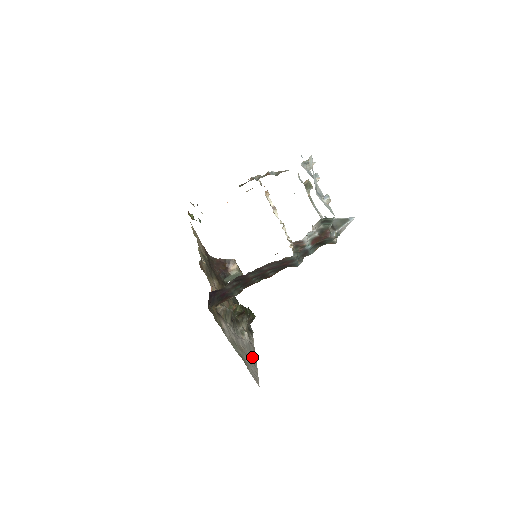
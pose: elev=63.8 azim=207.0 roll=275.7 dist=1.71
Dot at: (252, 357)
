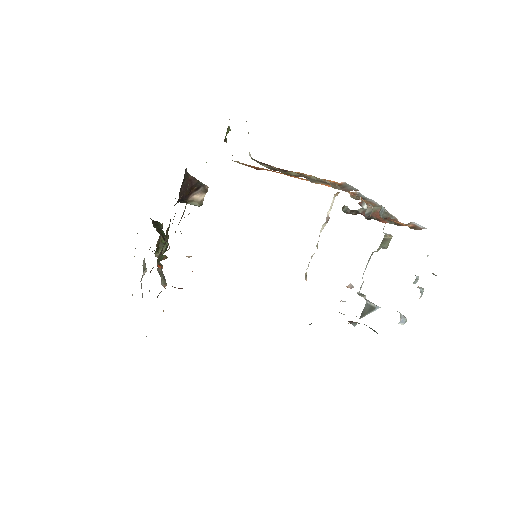
Dot at: occluded
